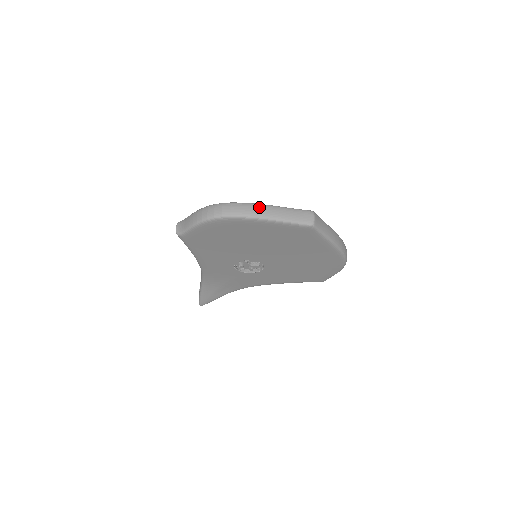
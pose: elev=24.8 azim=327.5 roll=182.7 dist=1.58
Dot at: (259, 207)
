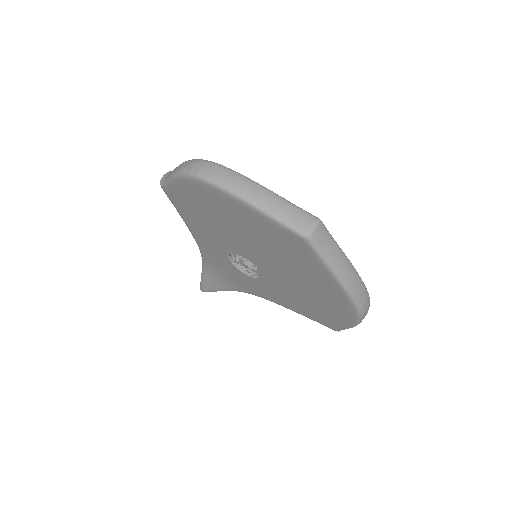
Dot at: (247, 183)
